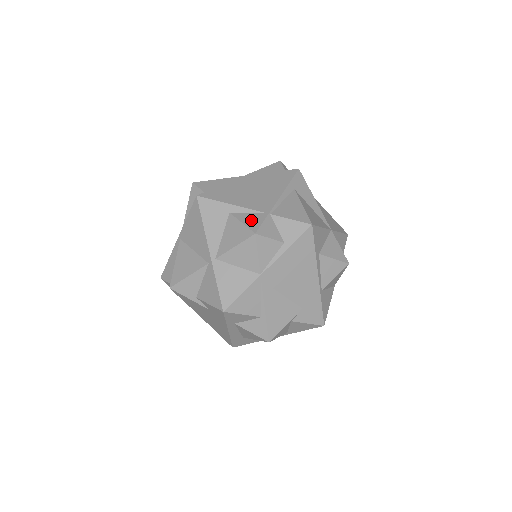
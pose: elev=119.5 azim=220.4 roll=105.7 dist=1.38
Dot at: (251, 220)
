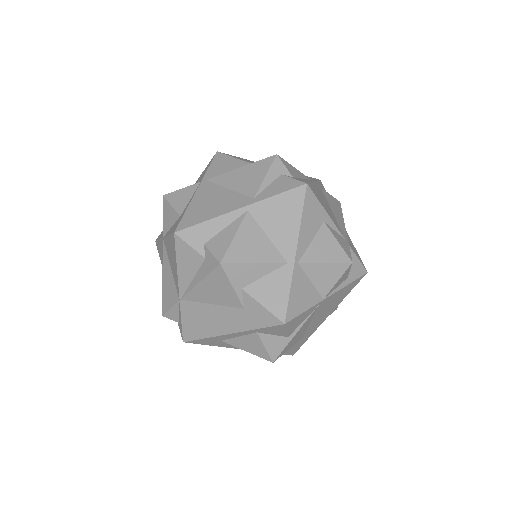
Dot at: (343, 243)
